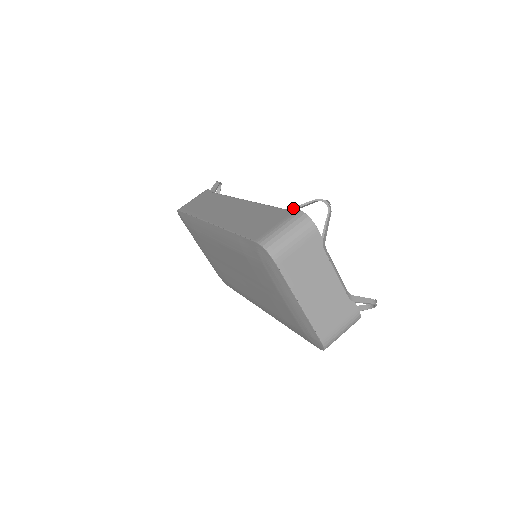
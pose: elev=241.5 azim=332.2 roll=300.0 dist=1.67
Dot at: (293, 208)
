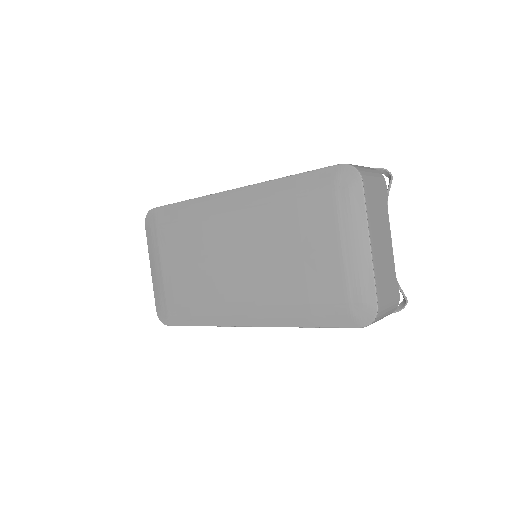
Dot at: occluded
